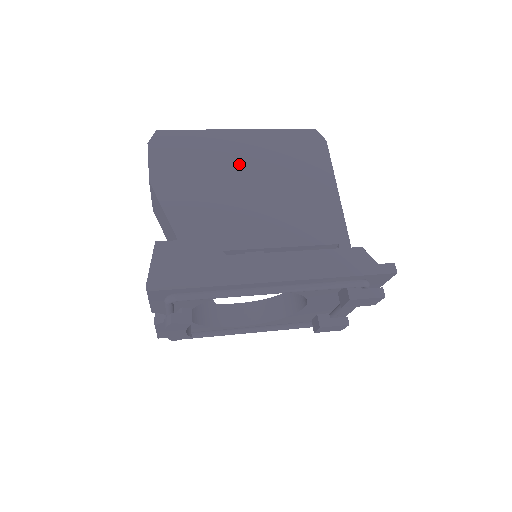
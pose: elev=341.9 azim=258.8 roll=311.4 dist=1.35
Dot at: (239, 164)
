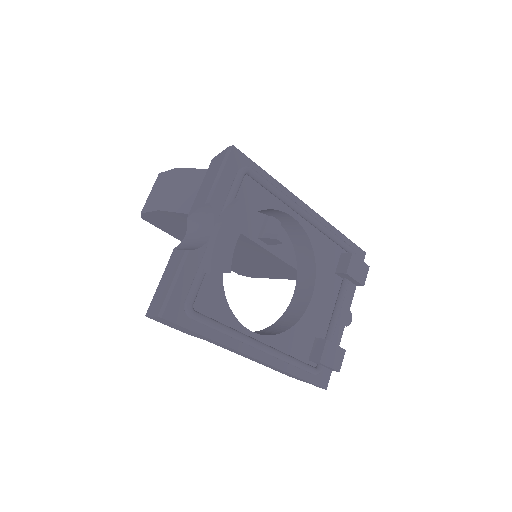
Dot at: occluded
